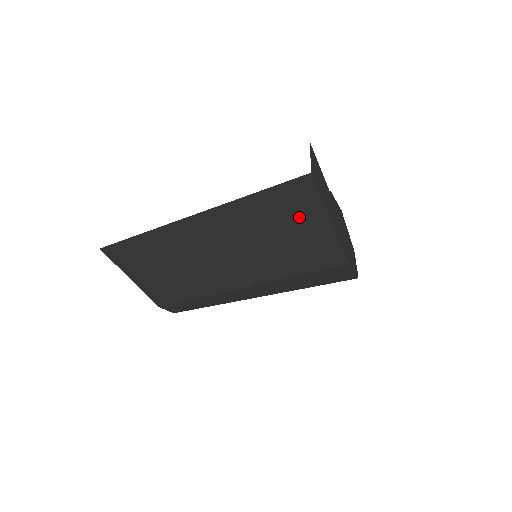
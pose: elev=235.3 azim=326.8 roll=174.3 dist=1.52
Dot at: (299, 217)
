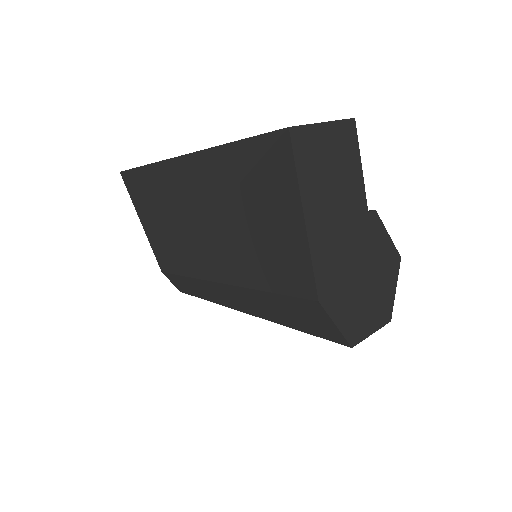
Dot at: (273, 197)
